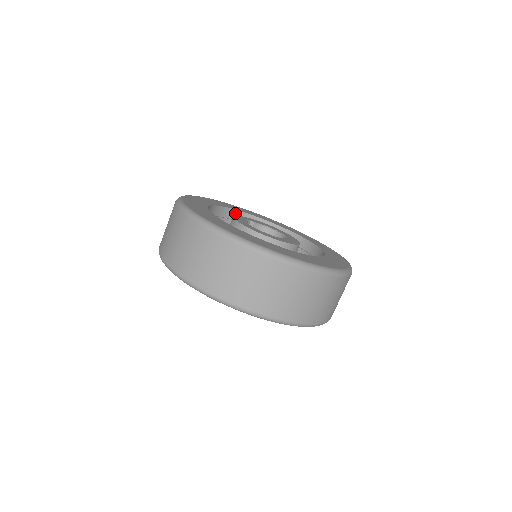
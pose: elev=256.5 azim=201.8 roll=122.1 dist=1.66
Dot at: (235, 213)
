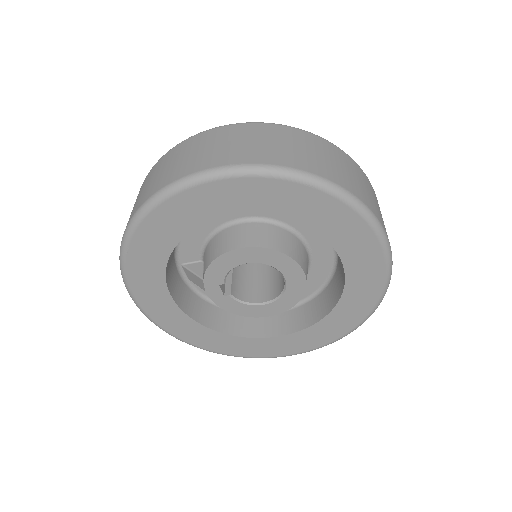
Dot at: occluded
